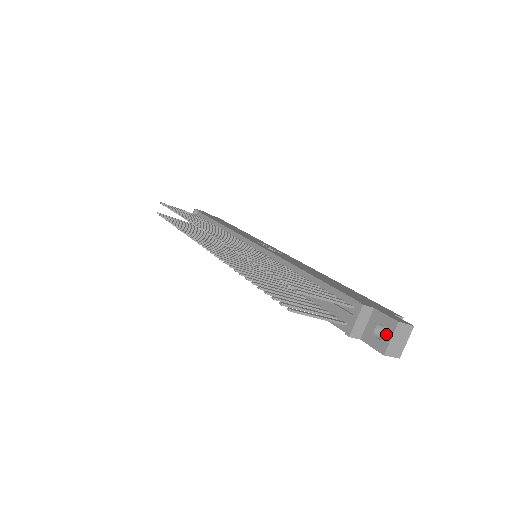
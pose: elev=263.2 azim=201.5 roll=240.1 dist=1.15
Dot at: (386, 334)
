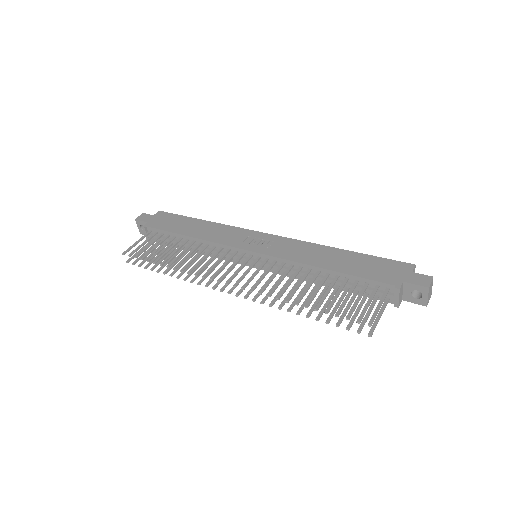
Dot at: (422, 296)
